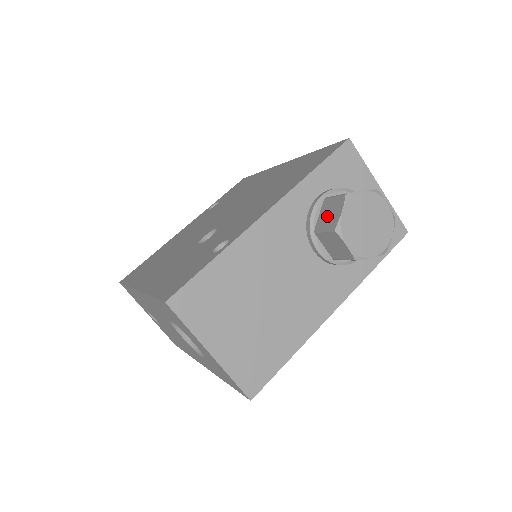
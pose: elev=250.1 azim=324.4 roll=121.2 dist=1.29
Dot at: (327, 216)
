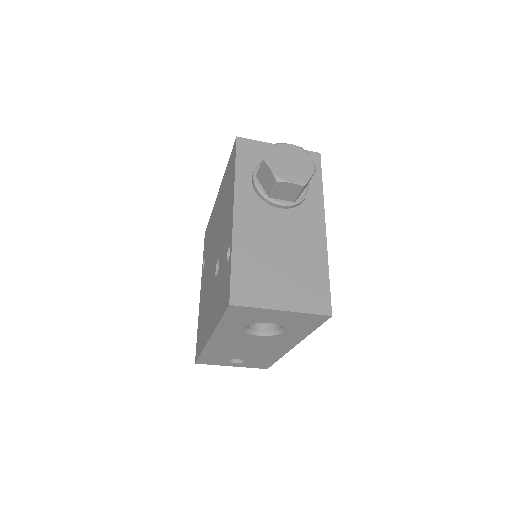
Dot at: (266, 181)
